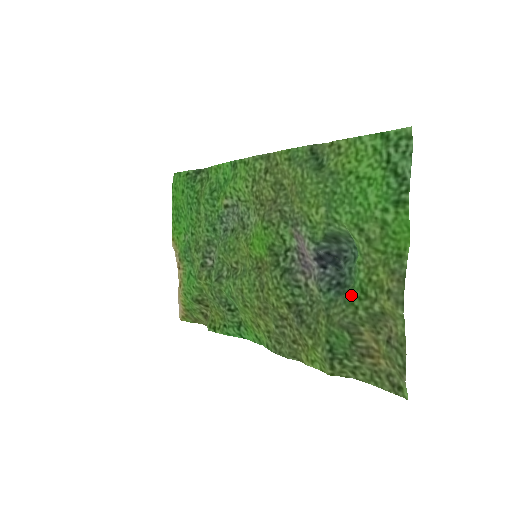
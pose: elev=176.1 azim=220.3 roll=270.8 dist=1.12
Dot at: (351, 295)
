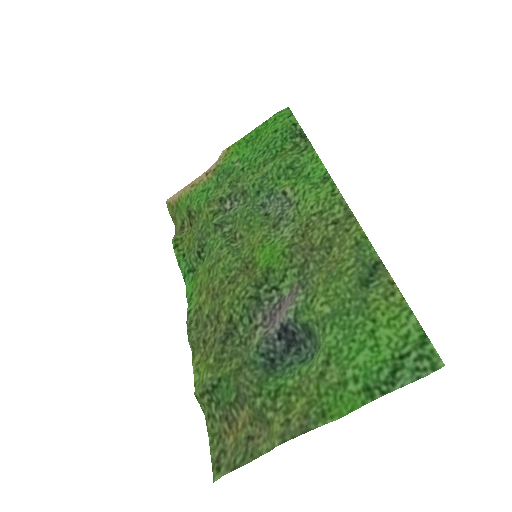
Dot at: (268, 382)
